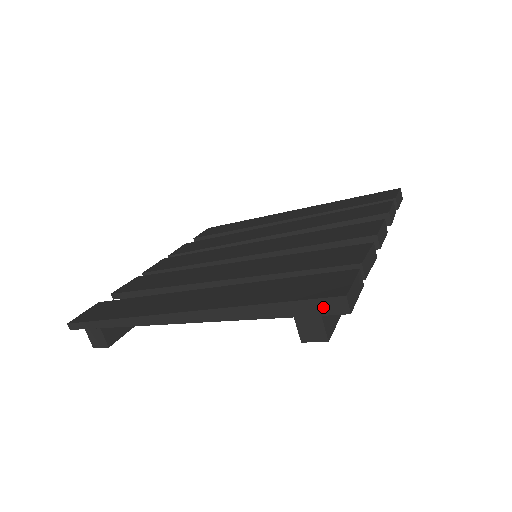
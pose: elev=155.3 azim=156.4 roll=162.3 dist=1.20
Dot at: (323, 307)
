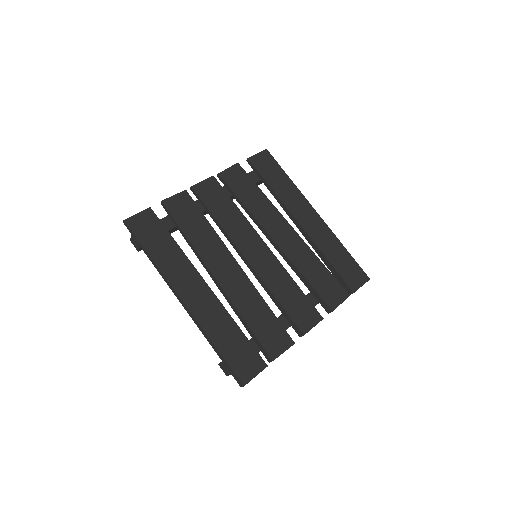
Dot at: (234, 376)
